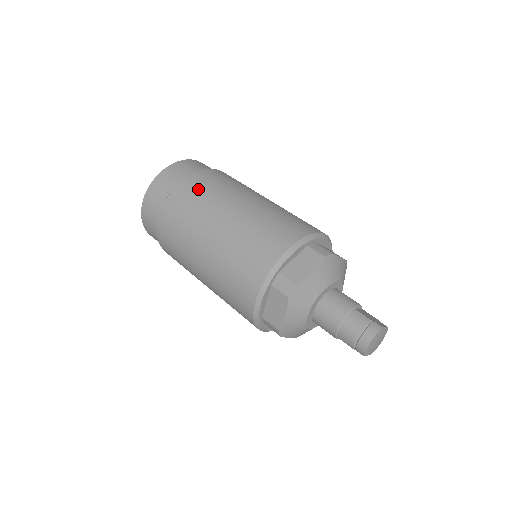
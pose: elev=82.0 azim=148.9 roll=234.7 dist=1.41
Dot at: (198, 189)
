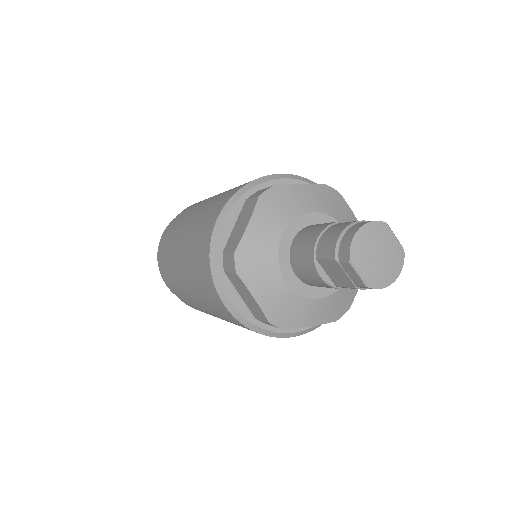
Dot at: occluded
